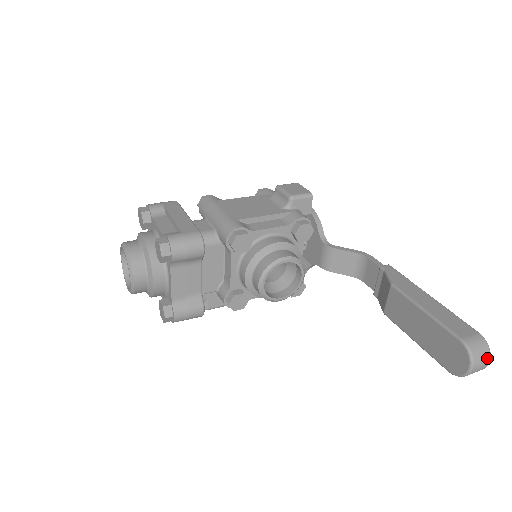
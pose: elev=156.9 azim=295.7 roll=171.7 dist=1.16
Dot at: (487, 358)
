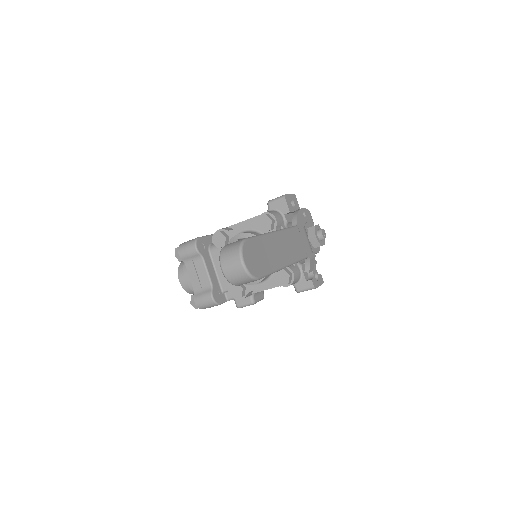
Dot at: (236, 257)
